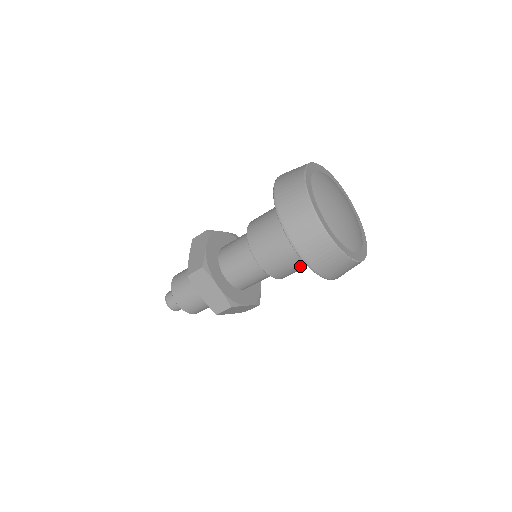
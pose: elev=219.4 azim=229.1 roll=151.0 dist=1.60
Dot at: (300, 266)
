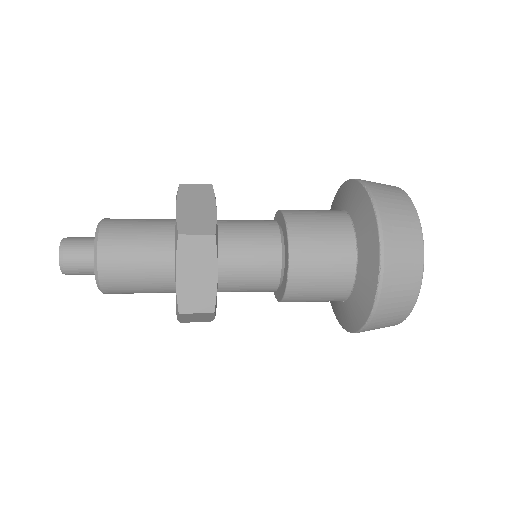
Dot at: (325, 298)
